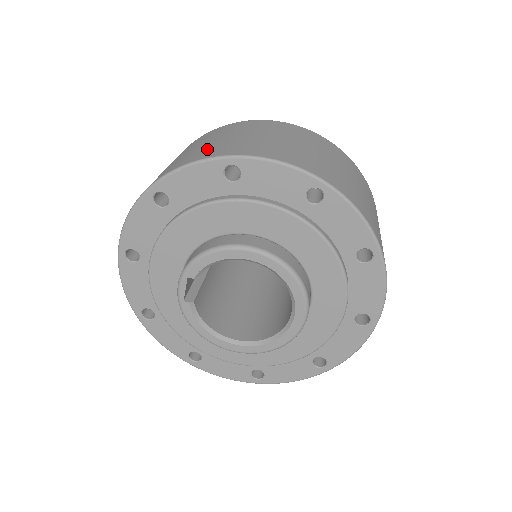
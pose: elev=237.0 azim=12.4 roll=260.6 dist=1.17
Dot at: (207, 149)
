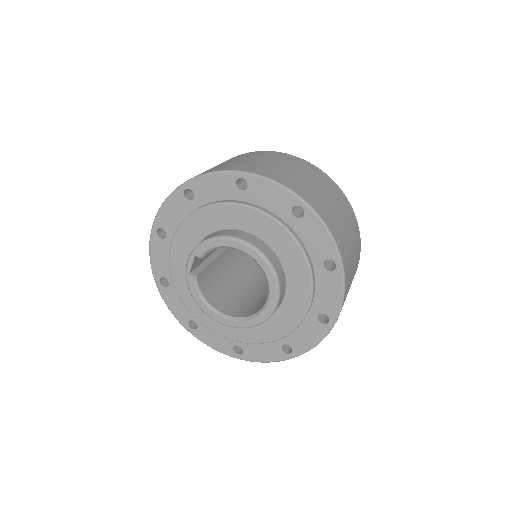
Dot at: (230, 165)
